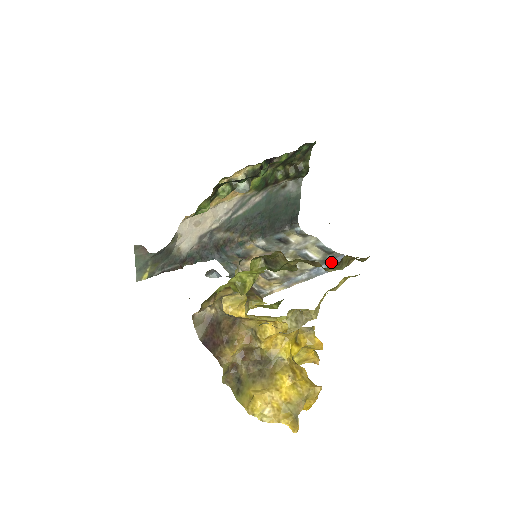
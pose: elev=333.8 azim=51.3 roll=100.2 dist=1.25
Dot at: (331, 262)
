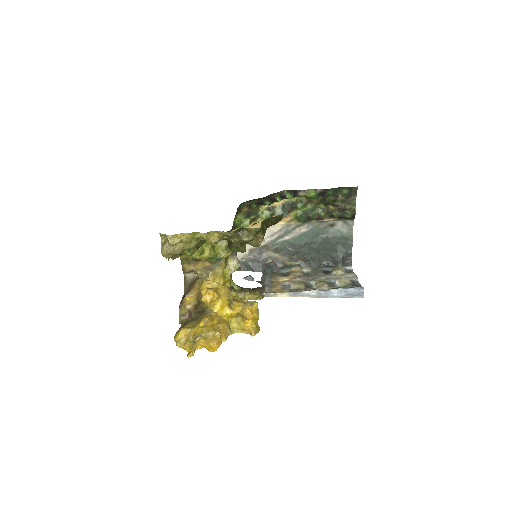
Dot at: (346, 290)
